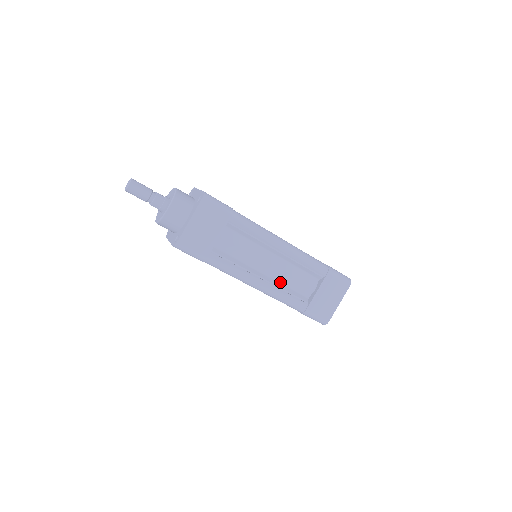
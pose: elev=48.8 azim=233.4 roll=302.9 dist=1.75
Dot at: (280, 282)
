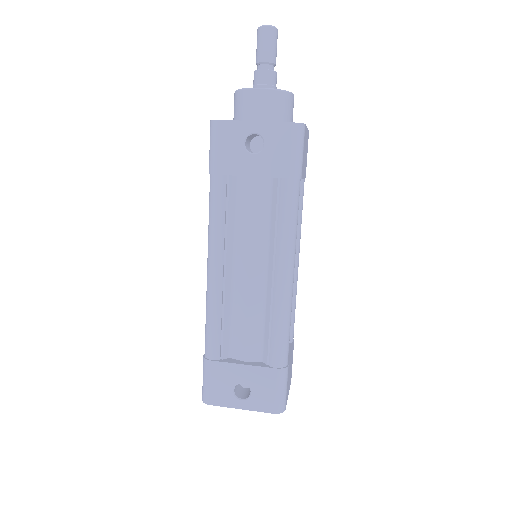
Dot at: occluded
